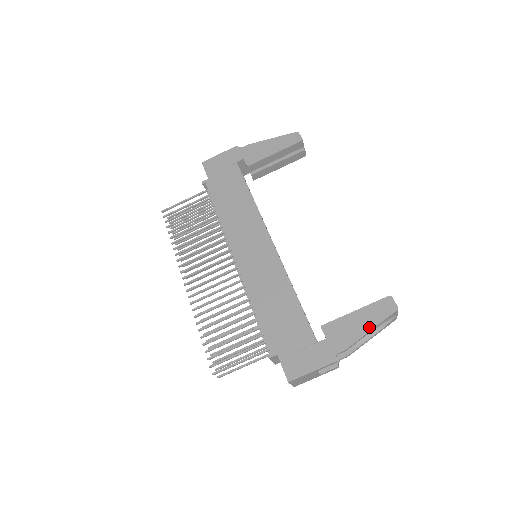
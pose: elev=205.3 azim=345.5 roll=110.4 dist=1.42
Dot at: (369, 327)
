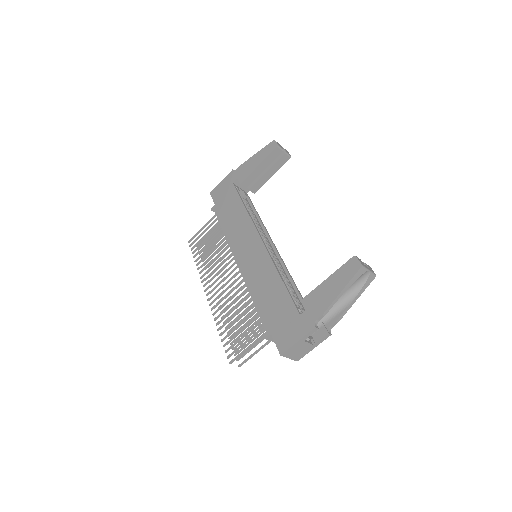
Dot at: (339, 289)
